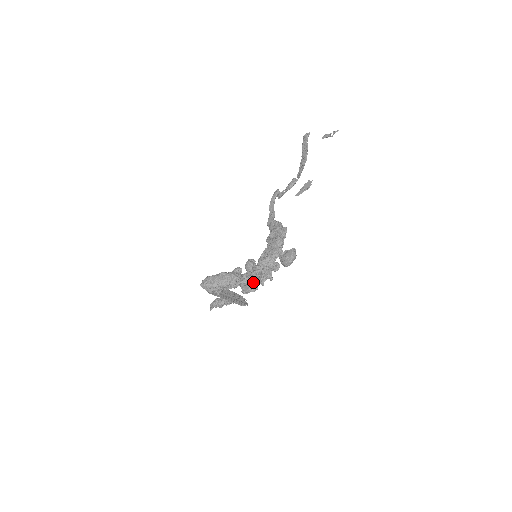
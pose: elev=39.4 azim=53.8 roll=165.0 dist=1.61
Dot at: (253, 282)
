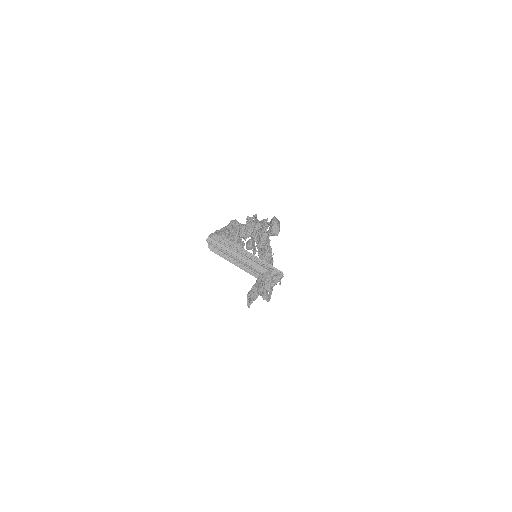
Dot at: occluded
